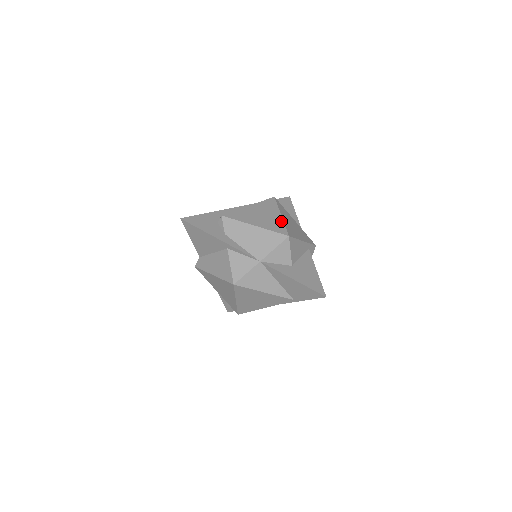
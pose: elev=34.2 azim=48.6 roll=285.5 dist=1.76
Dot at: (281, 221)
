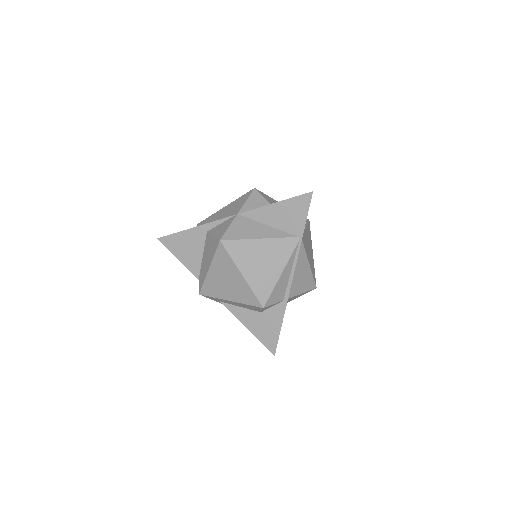
Dot at: occluded
